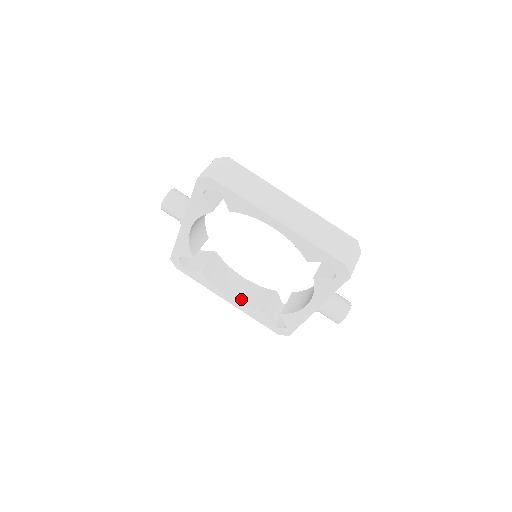
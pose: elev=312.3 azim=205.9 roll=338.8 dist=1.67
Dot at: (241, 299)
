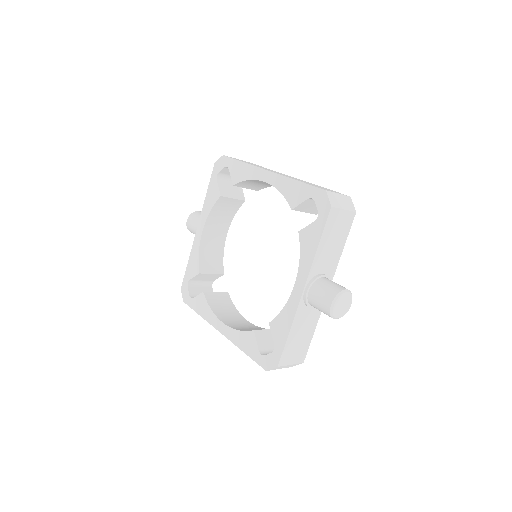
Dot at: (235, 327)
